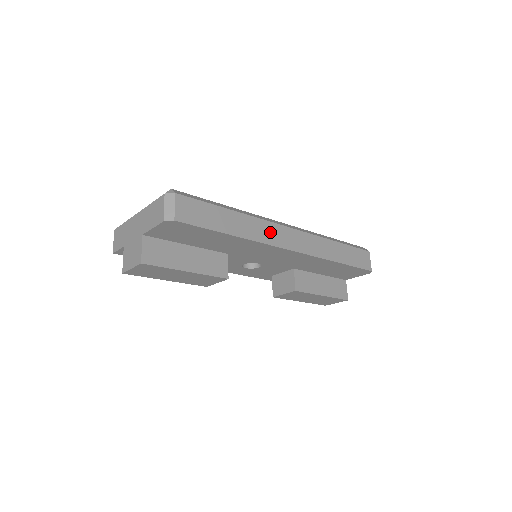
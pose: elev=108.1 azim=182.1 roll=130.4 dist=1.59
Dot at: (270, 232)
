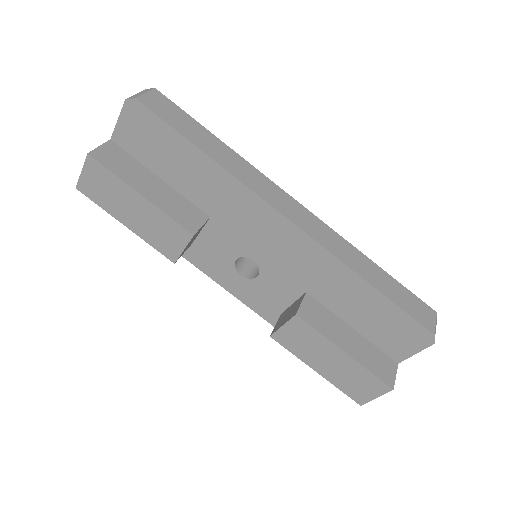
Dot at: (265, 186)
